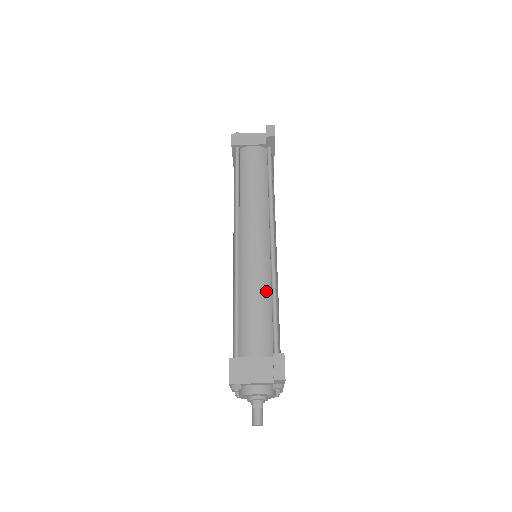
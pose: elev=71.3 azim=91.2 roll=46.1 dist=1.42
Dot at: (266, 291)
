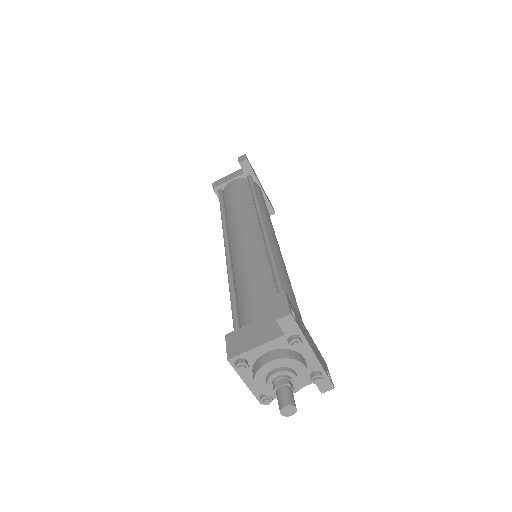
Dot at: (262, 264)
